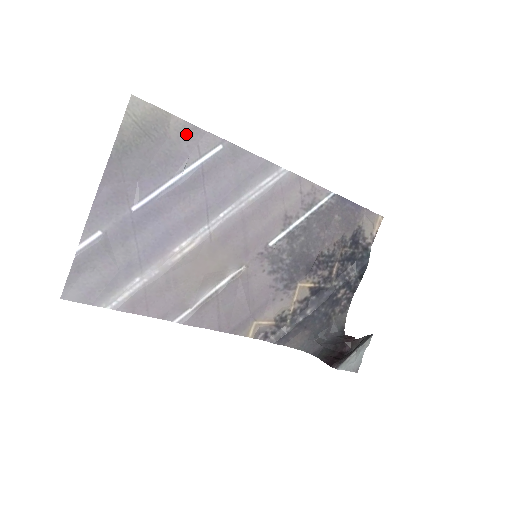
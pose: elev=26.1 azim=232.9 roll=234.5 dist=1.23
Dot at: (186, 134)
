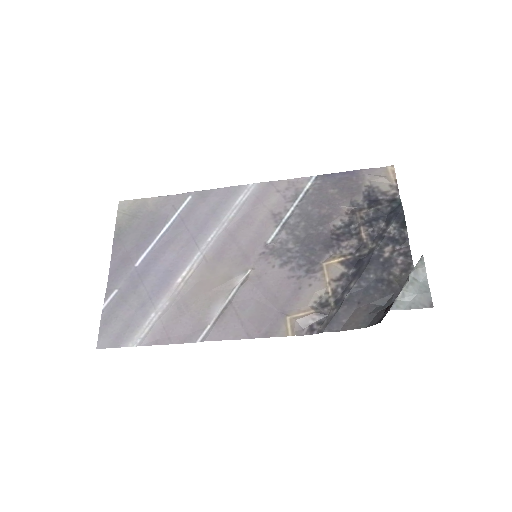
Dot at: (162, 204)
